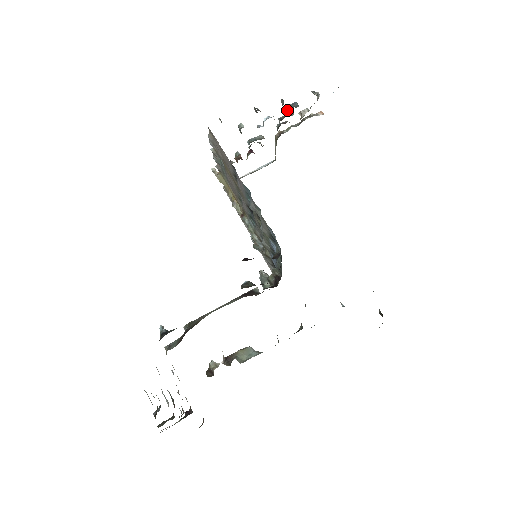
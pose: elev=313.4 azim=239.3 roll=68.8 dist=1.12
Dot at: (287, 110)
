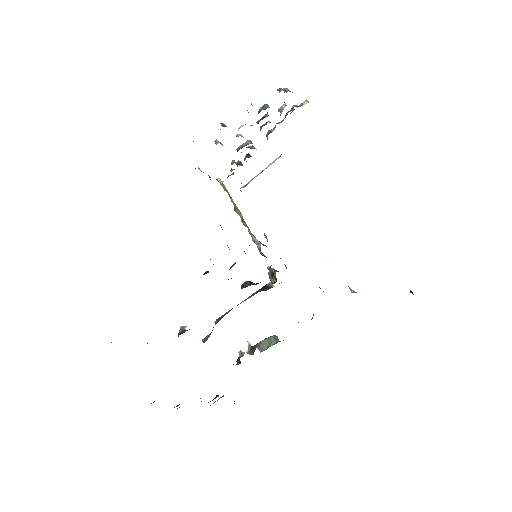
Dot at: occluded
